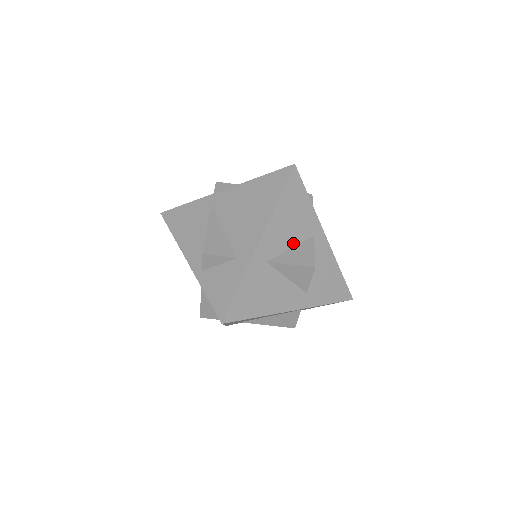
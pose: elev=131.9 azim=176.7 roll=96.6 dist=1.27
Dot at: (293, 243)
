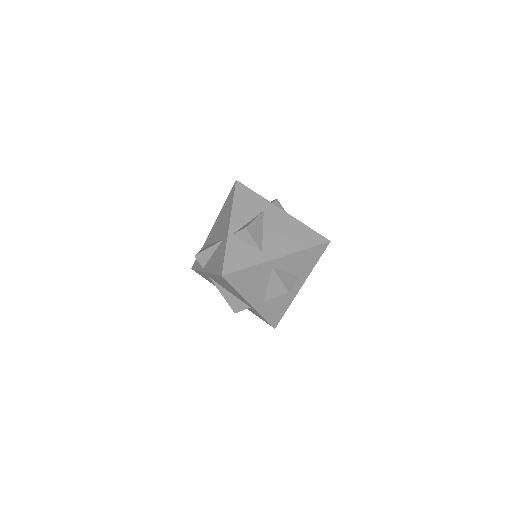
Dot at: (266, 283)
